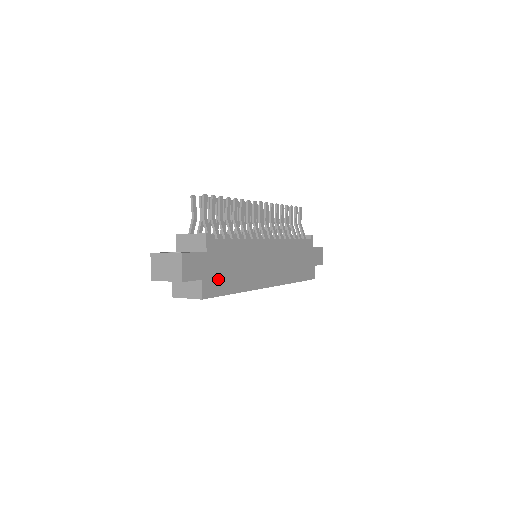
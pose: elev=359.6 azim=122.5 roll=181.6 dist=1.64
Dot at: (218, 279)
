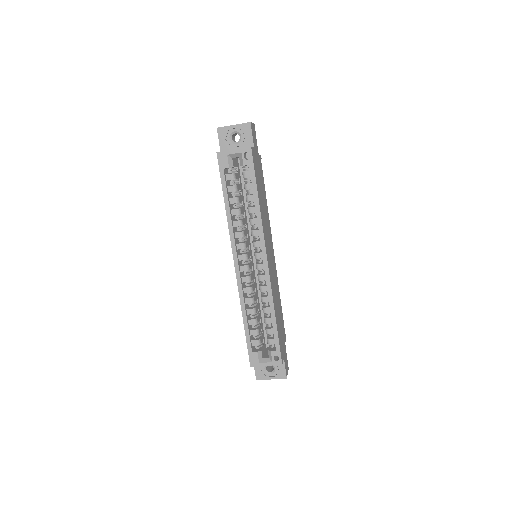
Dot at: (257, 171)
